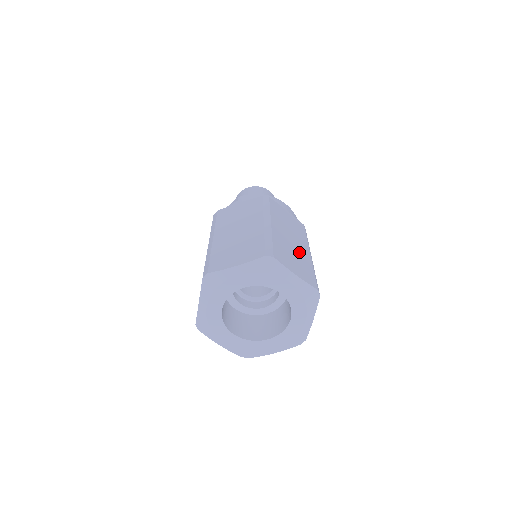
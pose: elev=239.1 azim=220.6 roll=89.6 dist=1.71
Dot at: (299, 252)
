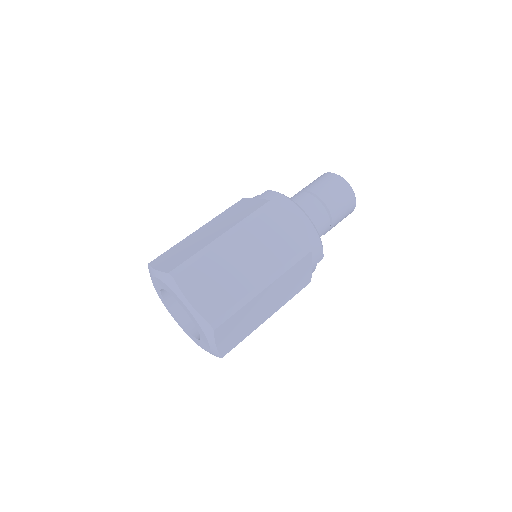
Dot at: (238, 278)
